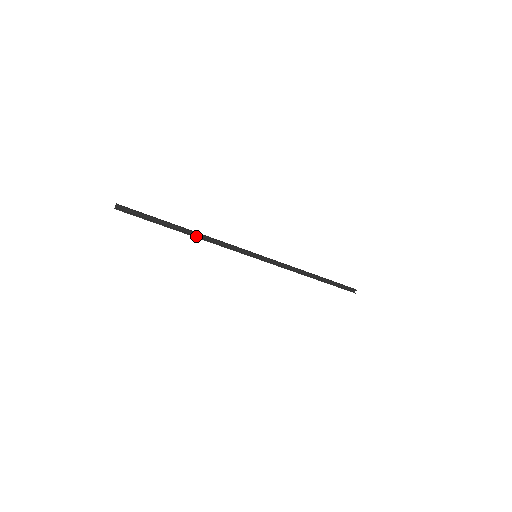
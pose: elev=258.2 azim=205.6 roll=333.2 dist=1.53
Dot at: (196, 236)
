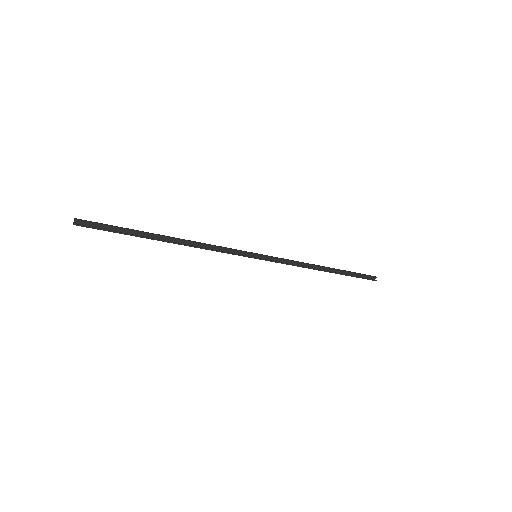
Dot at: (181, 243)
